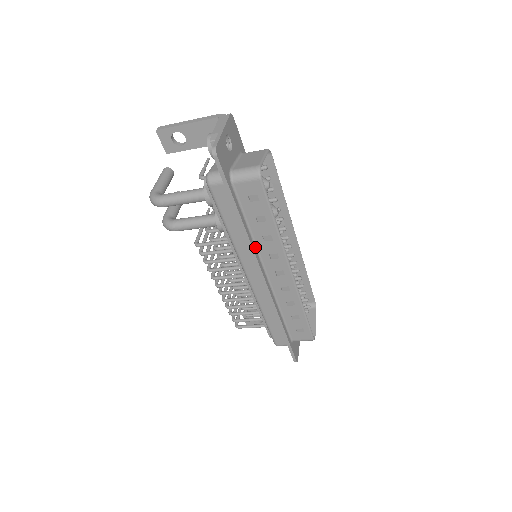
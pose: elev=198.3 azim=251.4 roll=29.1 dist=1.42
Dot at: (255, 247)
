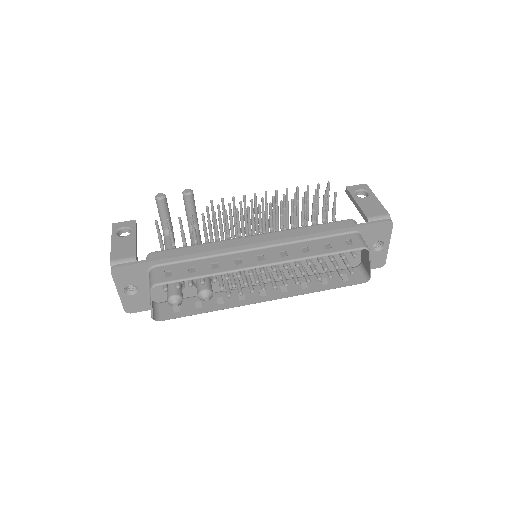
Dot at: occluded
